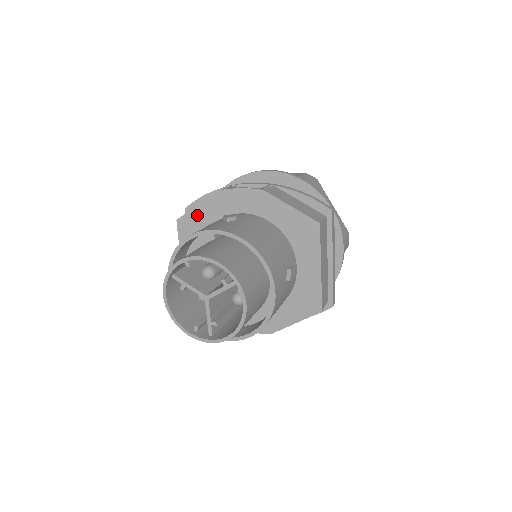
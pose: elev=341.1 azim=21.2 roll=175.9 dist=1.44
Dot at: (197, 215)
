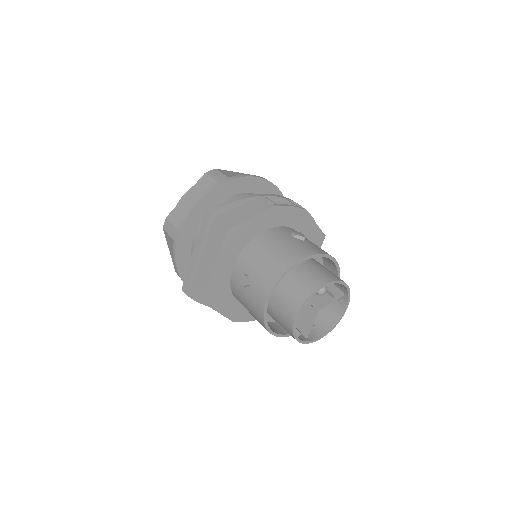
Dot at: (248, 226)
